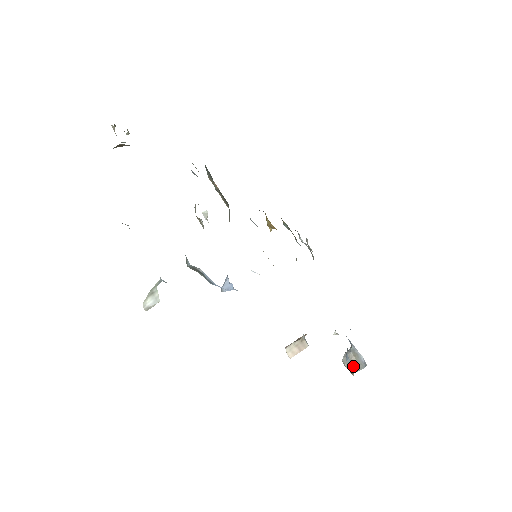
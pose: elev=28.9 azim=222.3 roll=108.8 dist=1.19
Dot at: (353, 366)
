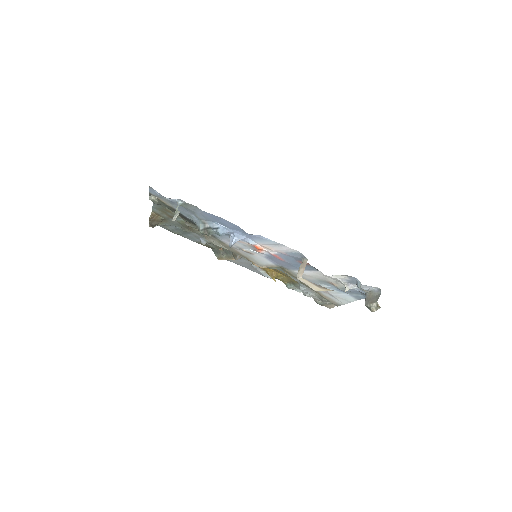
Dot at: (373, 299)
